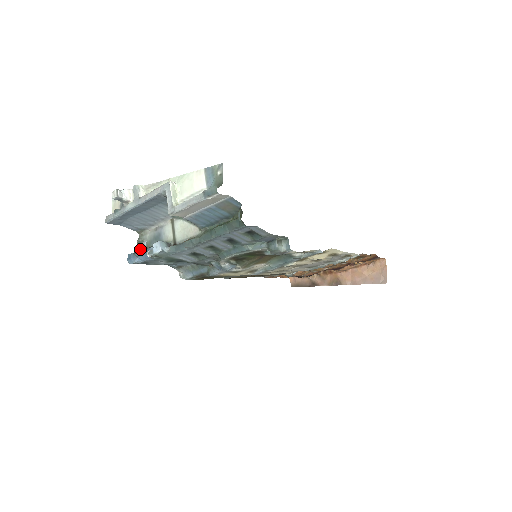
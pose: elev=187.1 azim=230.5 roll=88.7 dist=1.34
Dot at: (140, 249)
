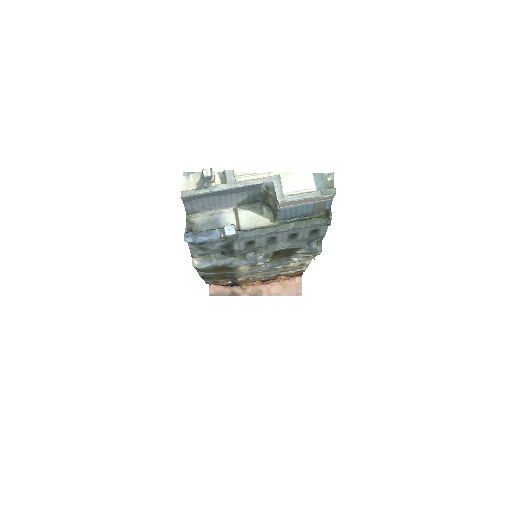
Dot at: (190, 230)
